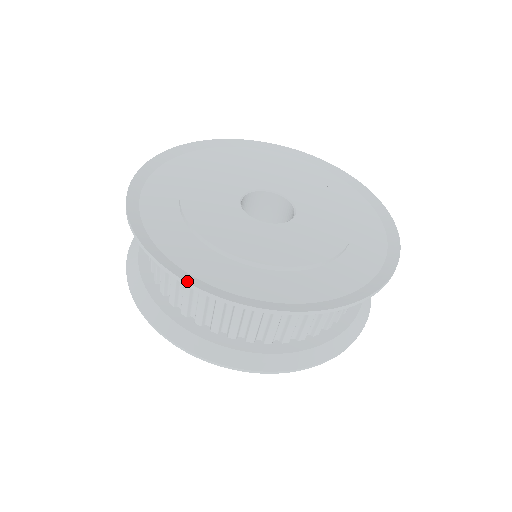
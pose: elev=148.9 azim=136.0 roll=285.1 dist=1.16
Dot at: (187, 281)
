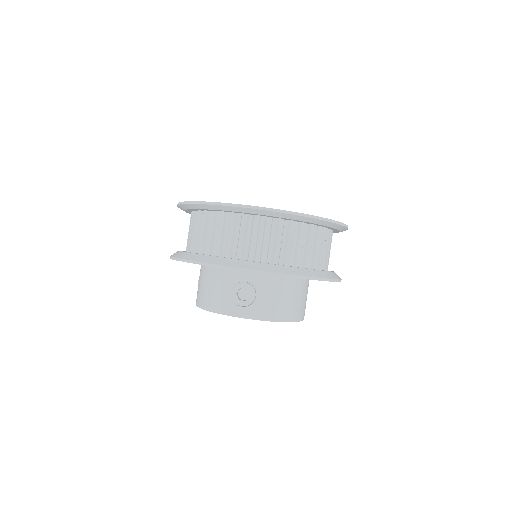
Dot at: occluded
